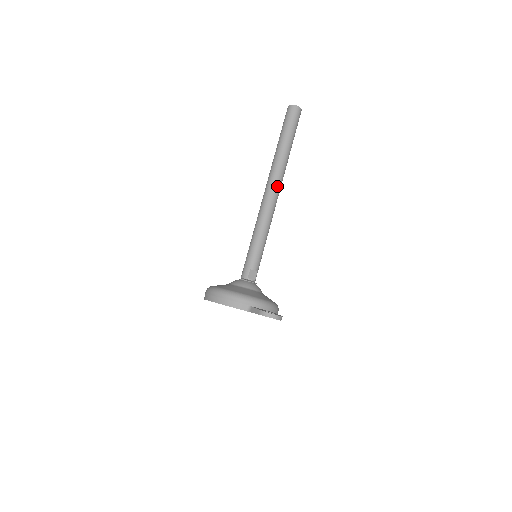
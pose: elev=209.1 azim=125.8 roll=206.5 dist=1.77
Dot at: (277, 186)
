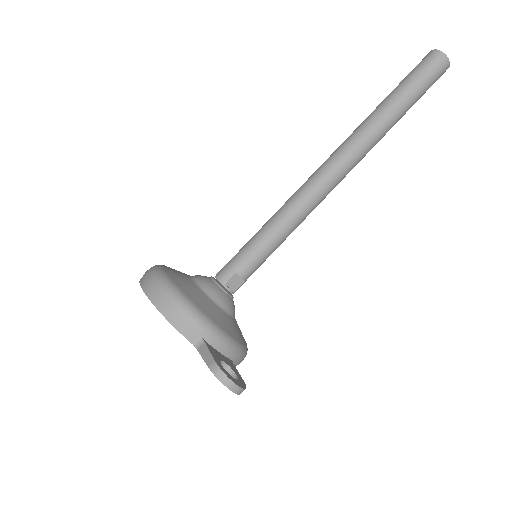
Dot at: (347, 166)
